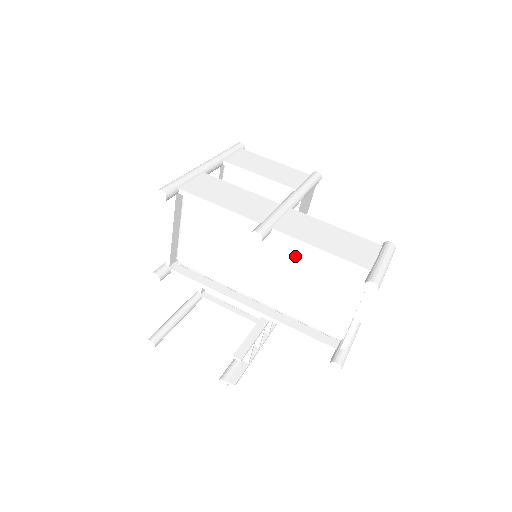
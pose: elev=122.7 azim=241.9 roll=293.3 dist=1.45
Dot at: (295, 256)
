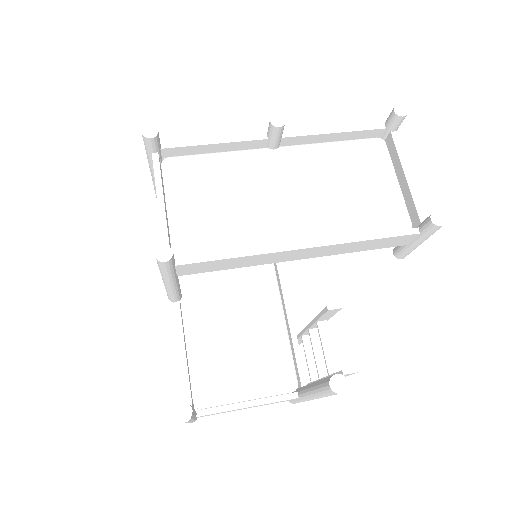
Dot at: (313, 162)
